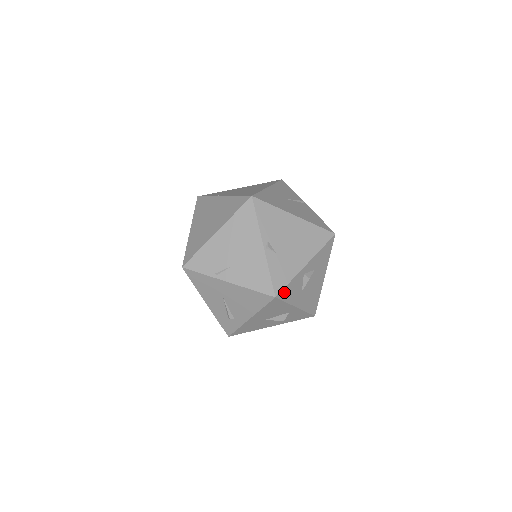
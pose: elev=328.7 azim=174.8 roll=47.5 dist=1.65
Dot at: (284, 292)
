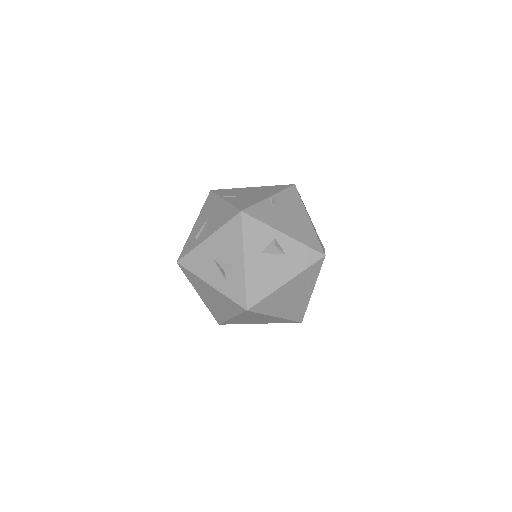
Dot at: (250, 222)
